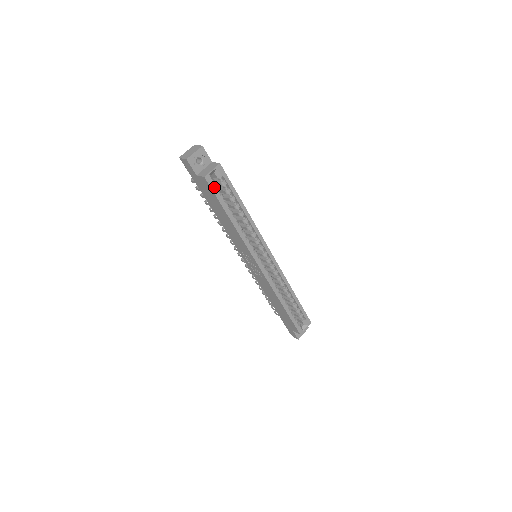
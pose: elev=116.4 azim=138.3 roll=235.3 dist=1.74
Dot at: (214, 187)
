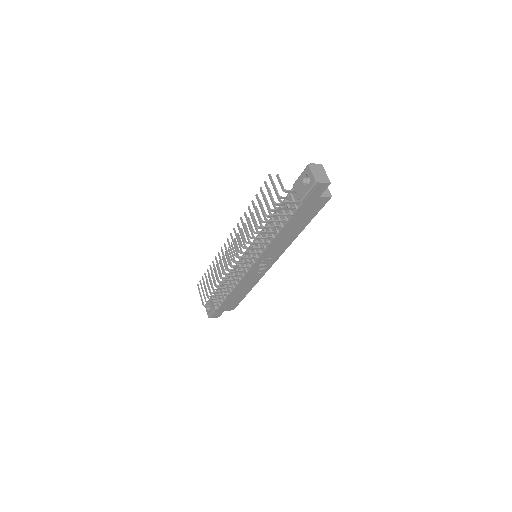
Dot at: occluded
